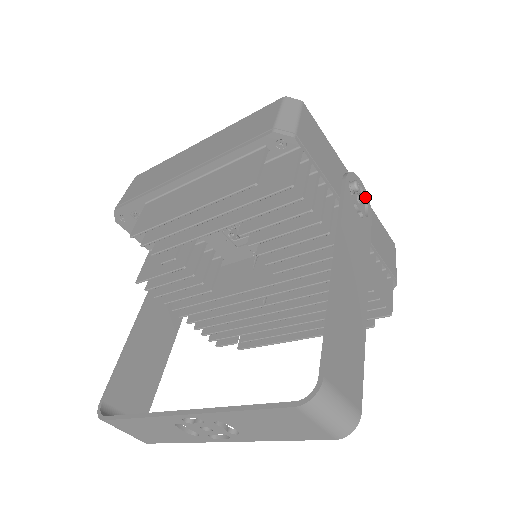
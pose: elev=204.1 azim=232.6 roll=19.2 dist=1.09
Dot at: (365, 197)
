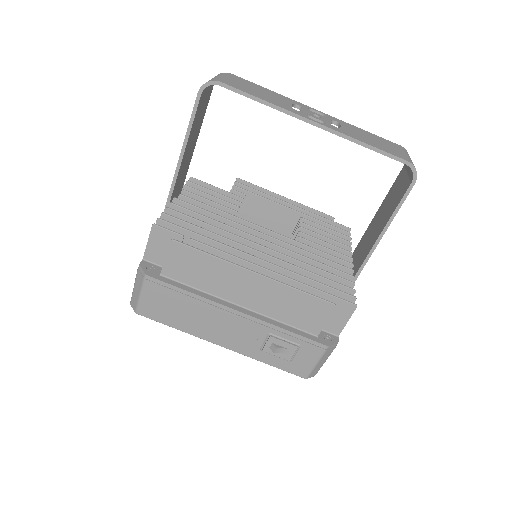
Dot at: occluded
